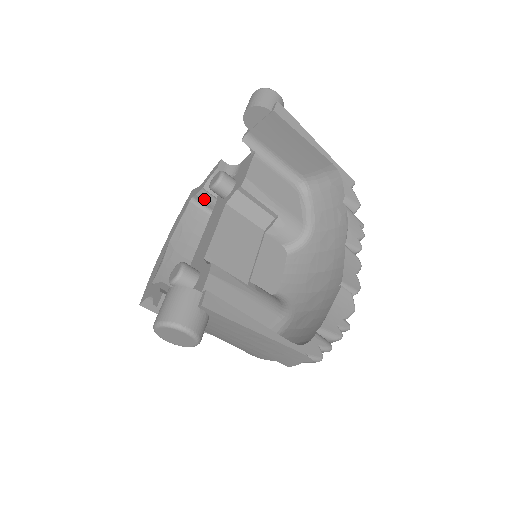
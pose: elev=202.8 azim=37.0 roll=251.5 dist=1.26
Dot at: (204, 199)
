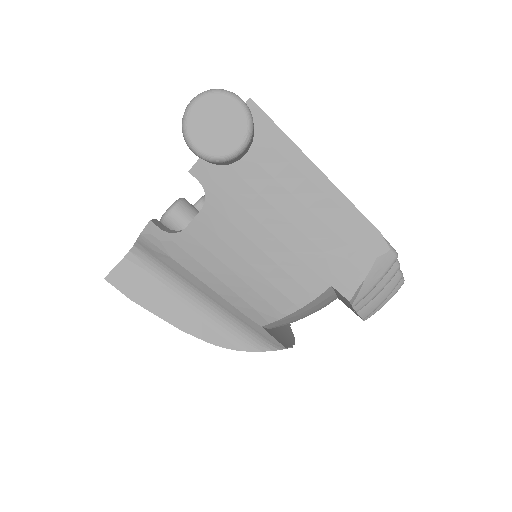
Dot at: occluded
